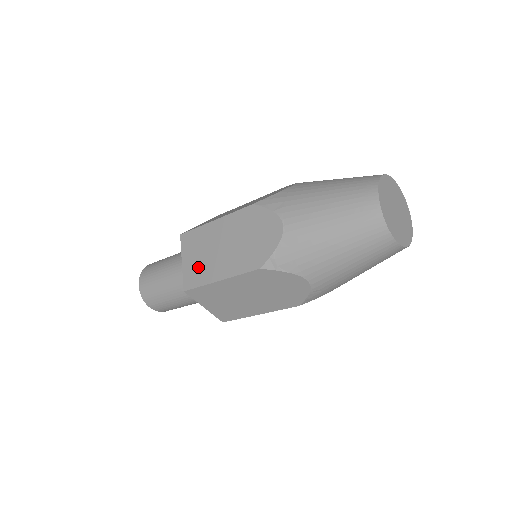
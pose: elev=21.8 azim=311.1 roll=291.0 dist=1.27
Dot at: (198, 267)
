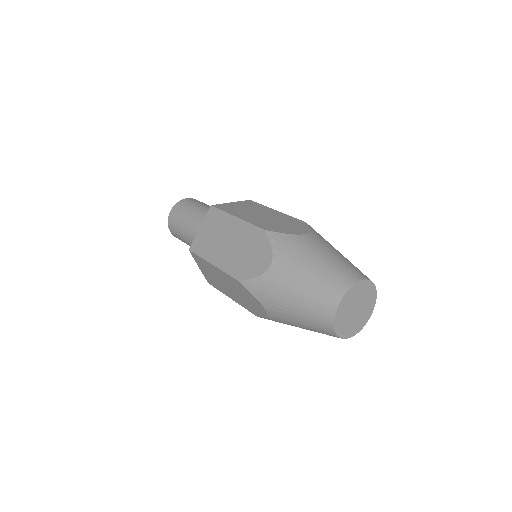
Dot at: (212, 280)
